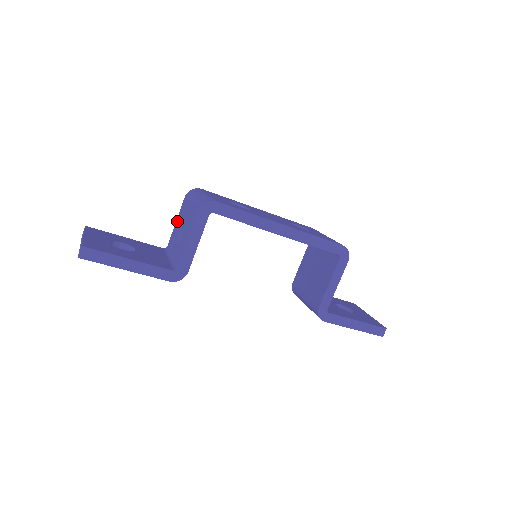
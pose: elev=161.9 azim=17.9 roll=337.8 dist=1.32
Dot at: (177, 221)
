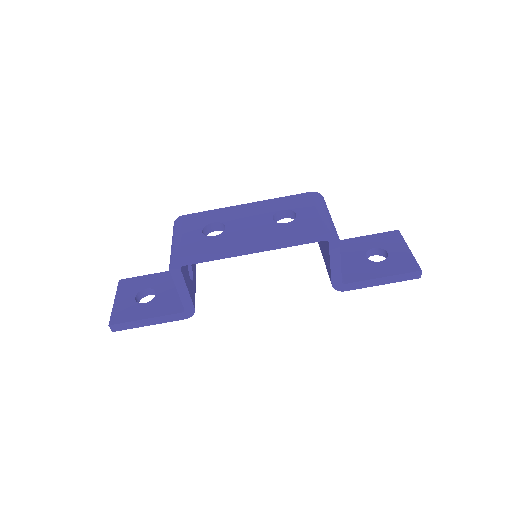
Dot at: occluded
